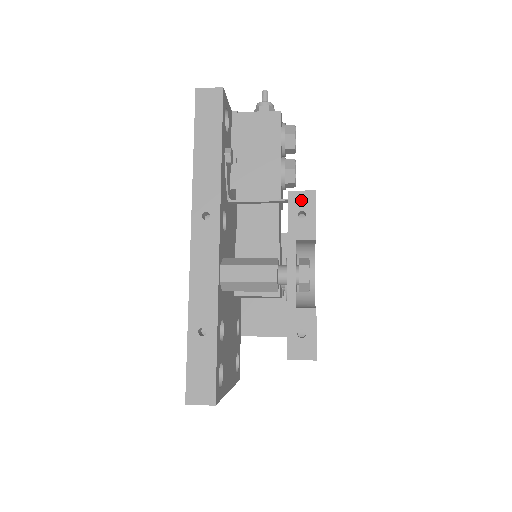
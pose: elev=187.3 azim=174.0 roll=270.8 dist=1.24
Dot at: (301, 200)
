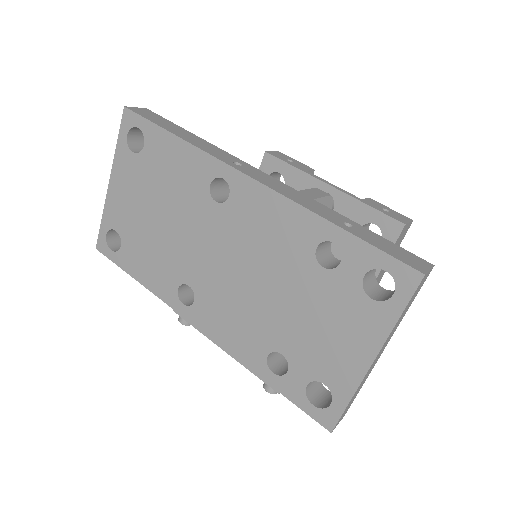
Dot at: (279, 155)
